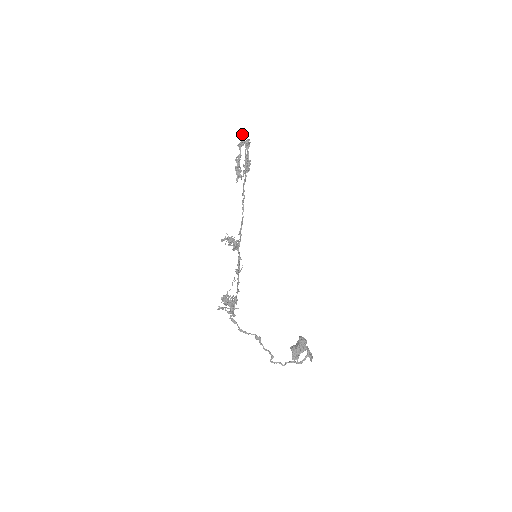
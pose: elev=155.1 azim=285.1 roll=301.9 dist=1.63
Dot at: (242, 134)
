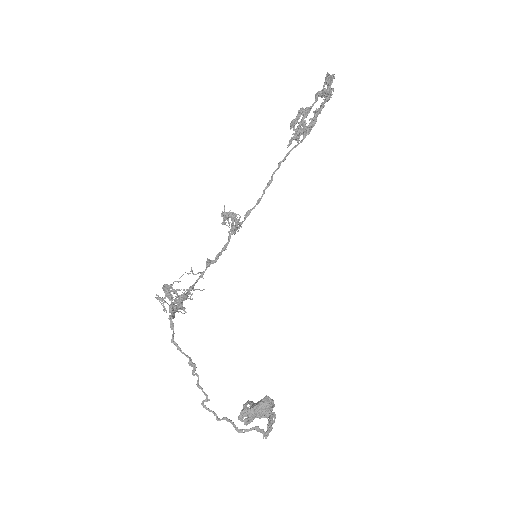
Dot at: occluded
